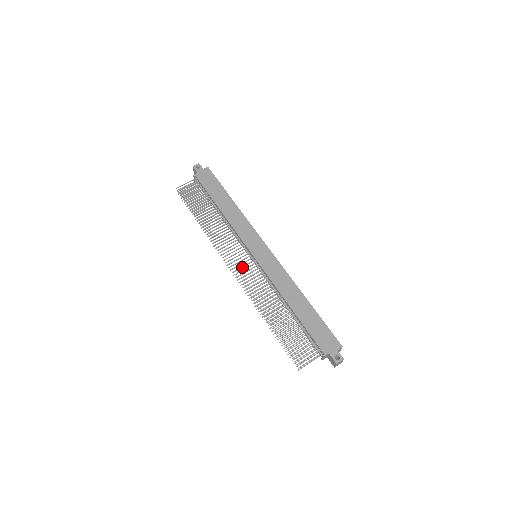
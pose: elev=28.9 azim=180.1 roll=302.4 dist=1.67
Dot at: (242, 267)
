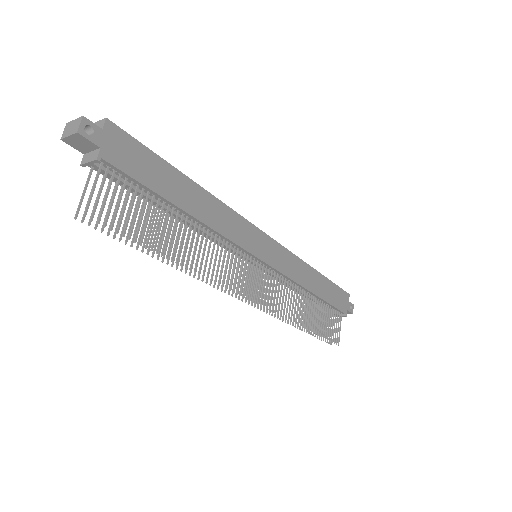
Dot at: (260, 288)
